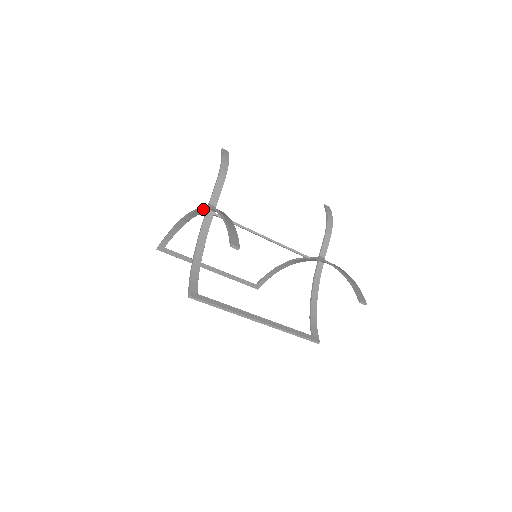
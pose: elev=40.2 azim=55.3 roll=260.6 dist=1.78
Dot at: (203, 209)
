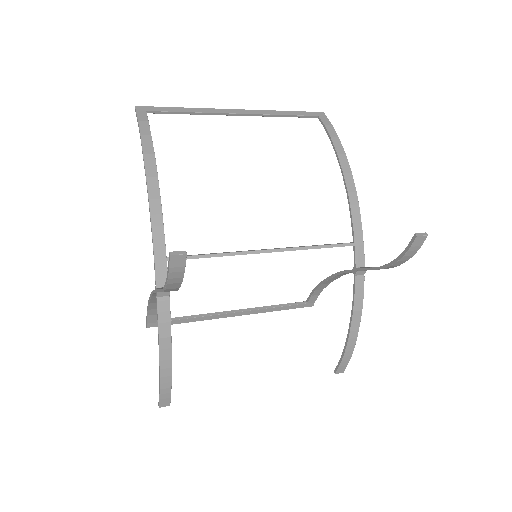
Dot at: (157, 263)
